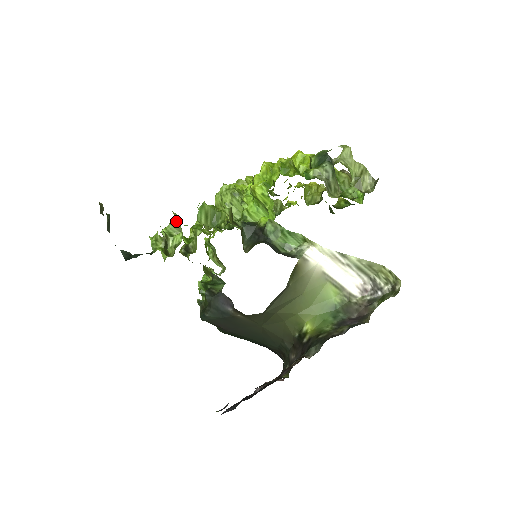
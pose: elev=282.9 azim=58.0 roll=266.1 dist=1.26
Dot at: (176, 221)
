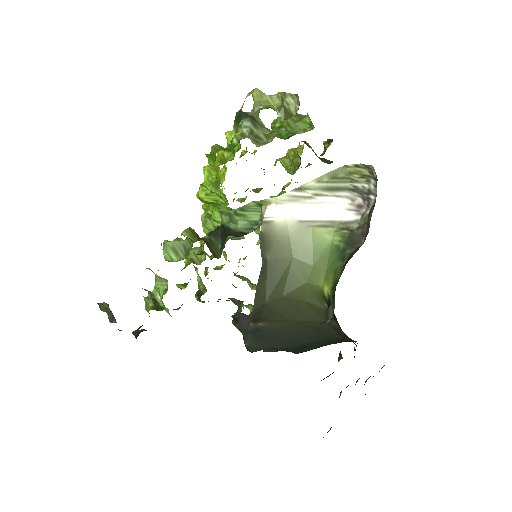
Dot at: (155, 275)
